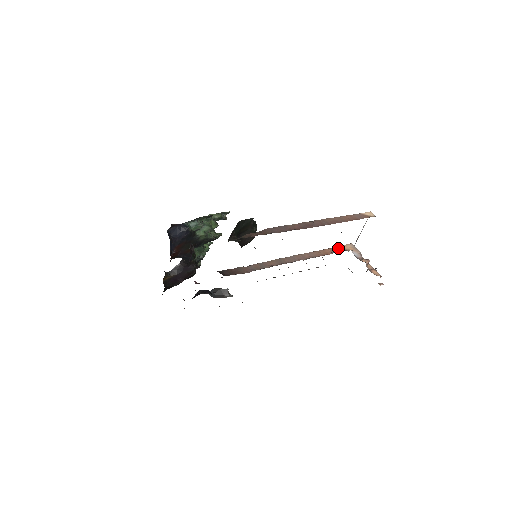
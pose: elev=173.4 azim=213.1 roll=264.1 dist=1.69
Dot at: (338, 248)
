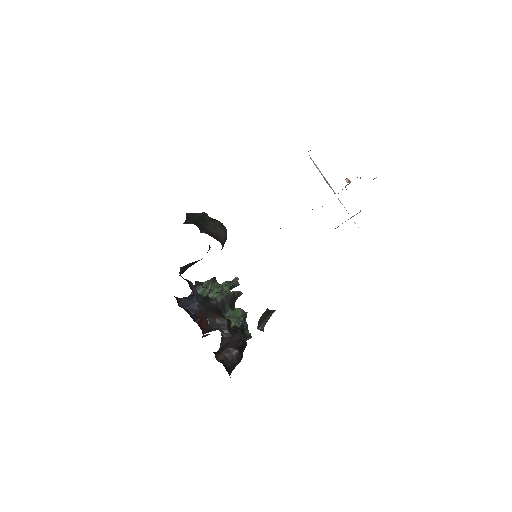
Dot at: occluded
